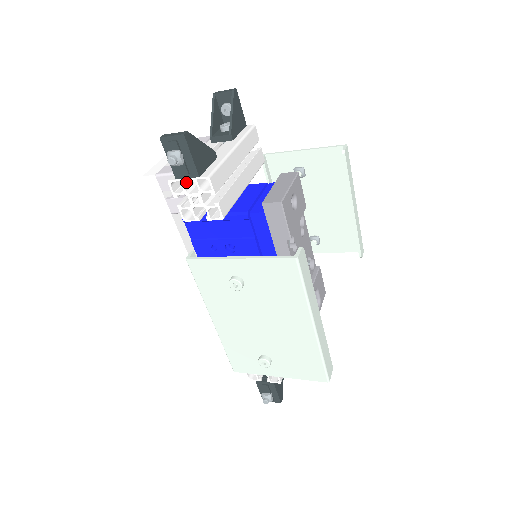
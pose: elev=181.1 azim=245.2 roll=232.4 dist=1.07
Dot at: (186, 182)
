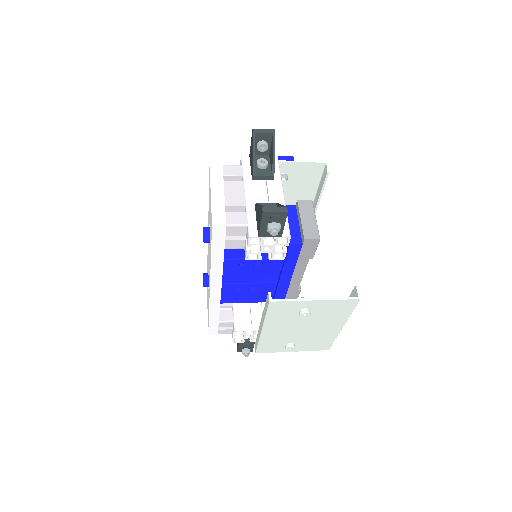
Dot at: (262, 236)
